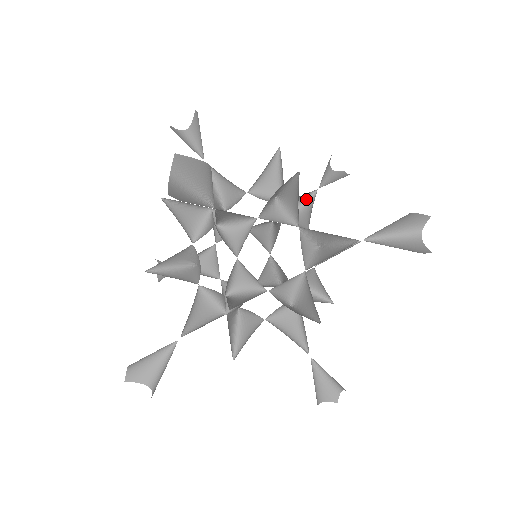
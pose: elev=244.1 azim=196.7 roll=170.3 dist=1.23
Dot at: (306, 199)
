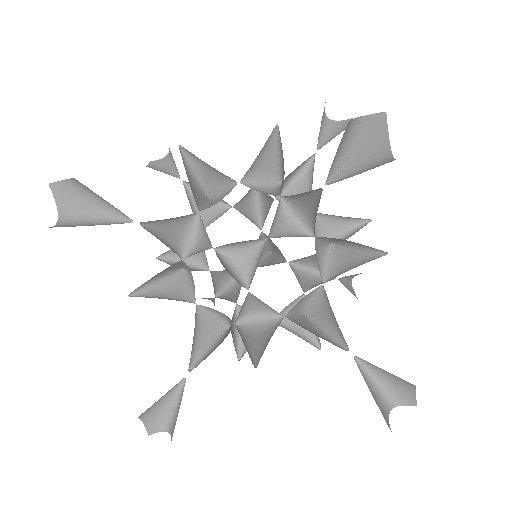
Dot at: occluded
